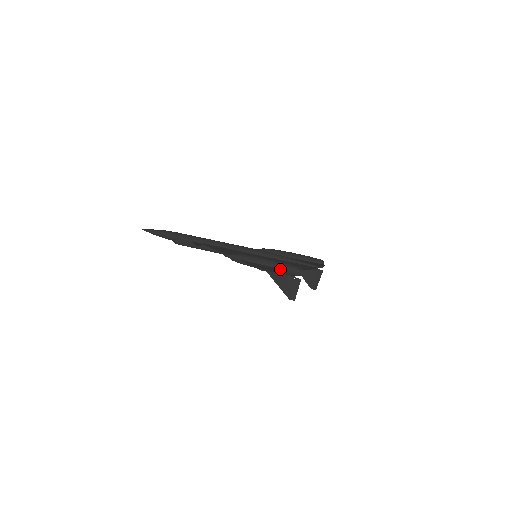
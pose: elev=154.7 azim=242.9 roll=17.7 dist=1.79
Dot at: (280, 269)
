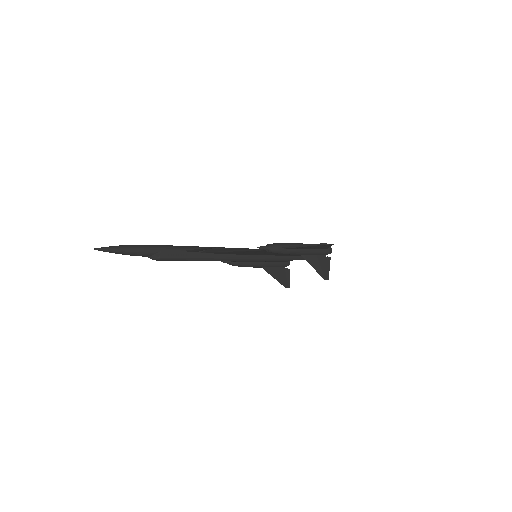
Dot at: (321, 248)
